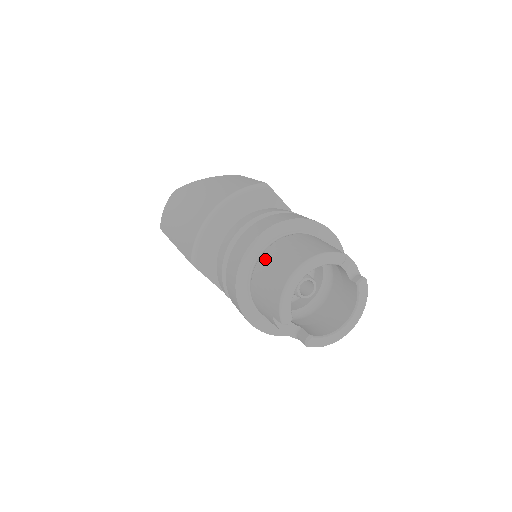
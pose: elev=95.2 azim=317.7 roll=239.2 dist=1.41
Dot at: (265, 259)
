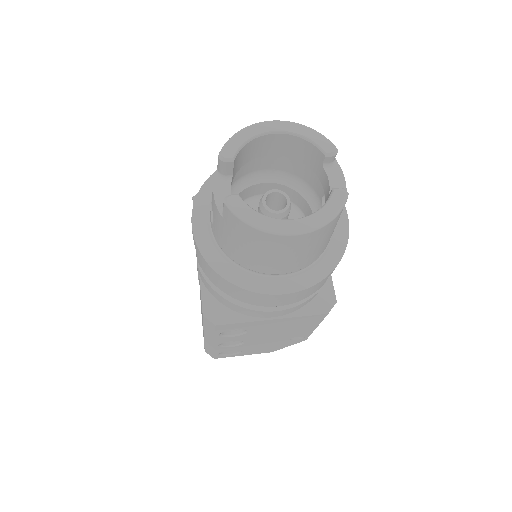
Dot at: occluded
